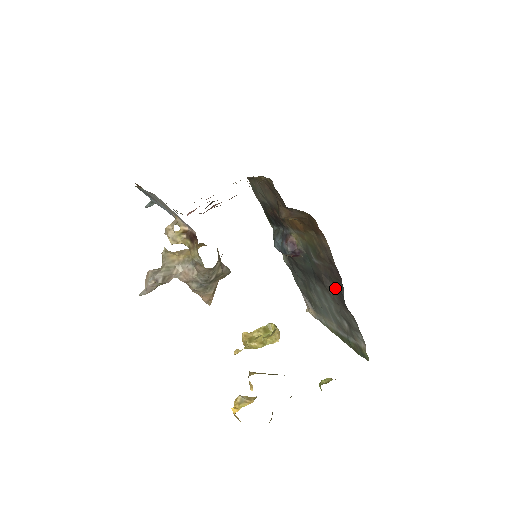
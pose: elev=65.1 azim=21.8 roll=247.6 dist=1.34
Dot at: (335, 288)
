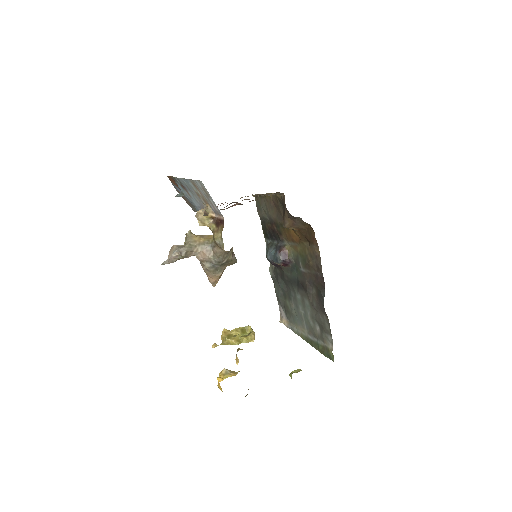
Dot at: (316, 293)
